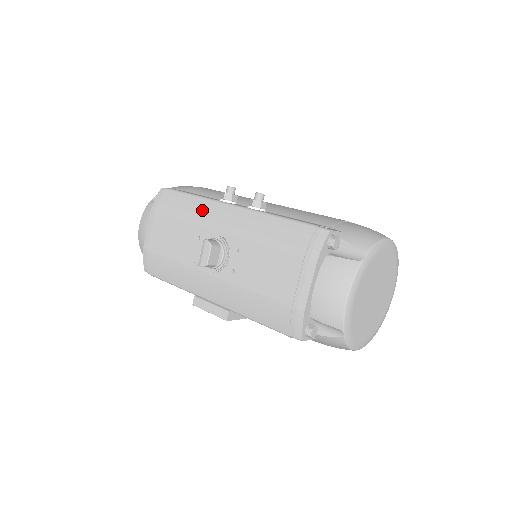
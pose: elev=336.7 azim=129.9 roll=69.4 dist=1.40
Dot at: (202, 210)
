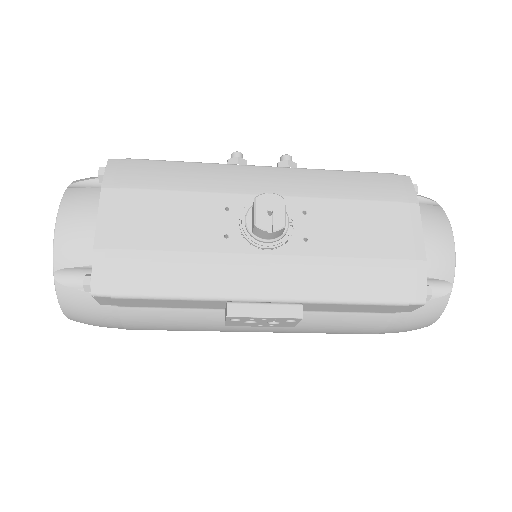
Dot at: (216, 175)
